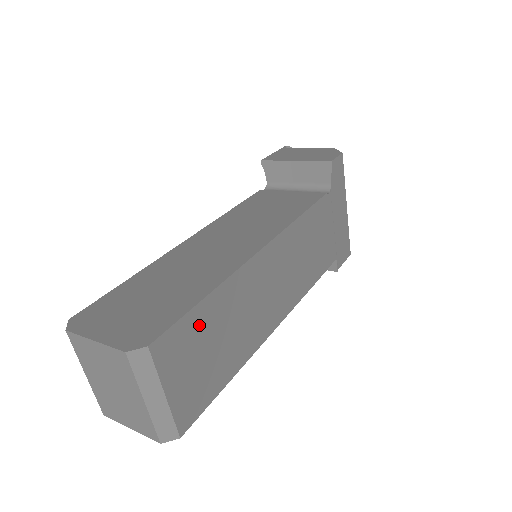
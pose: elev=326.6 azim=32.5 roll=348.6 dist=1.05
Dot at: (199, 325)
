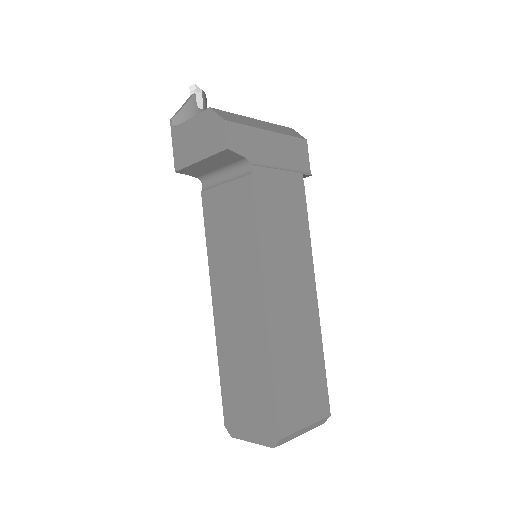
Dot at: (285, 388)
